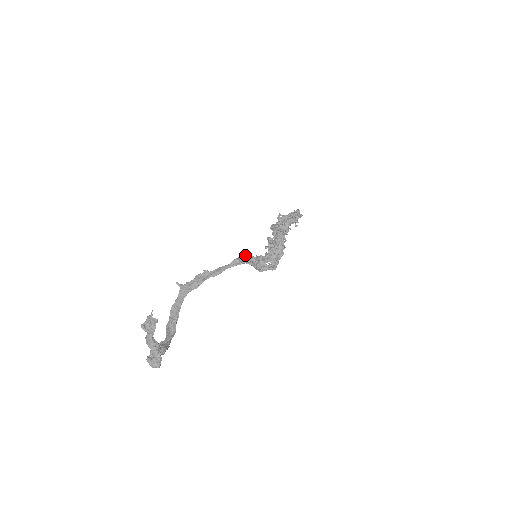
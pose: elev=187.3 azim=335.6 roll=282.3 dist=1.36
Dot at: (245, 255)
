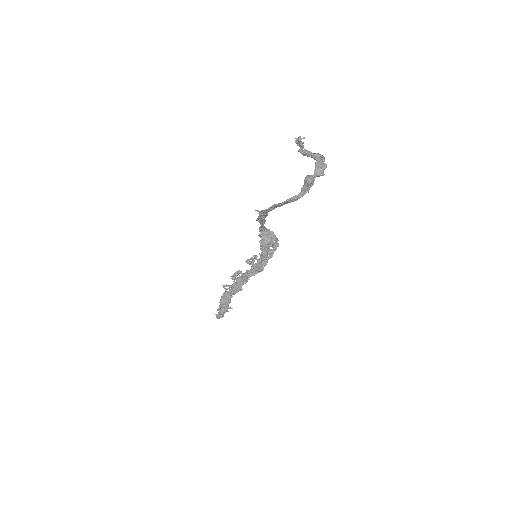
Dot at: (259, 235)
